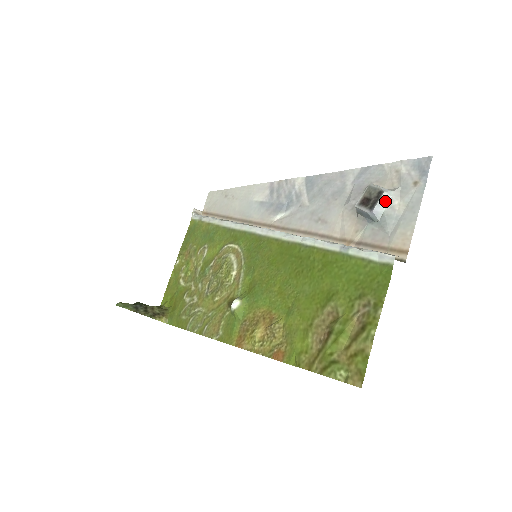
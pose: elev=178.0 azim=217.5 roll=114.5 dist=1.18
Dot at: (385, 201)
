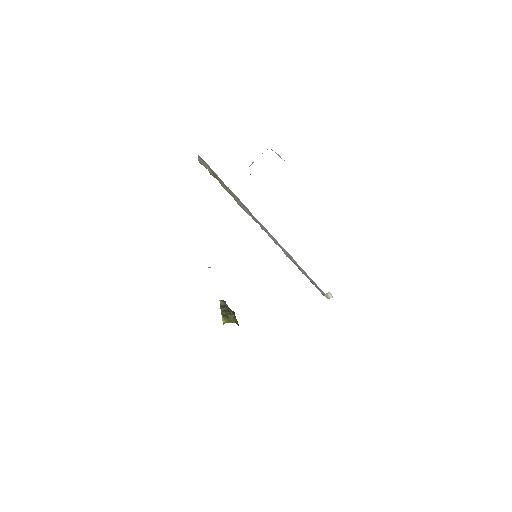
Dot at: occluded
